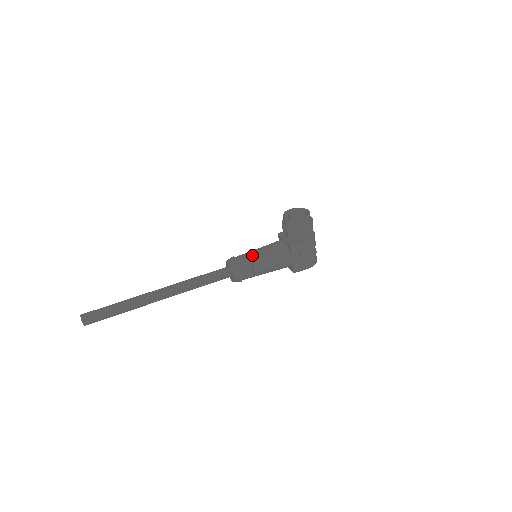
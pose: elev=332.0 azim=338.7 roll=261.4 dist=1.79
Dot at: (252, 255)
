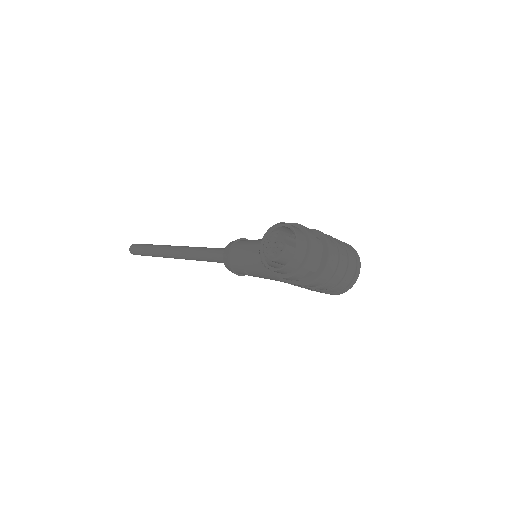
Dot at: (245, 259)
